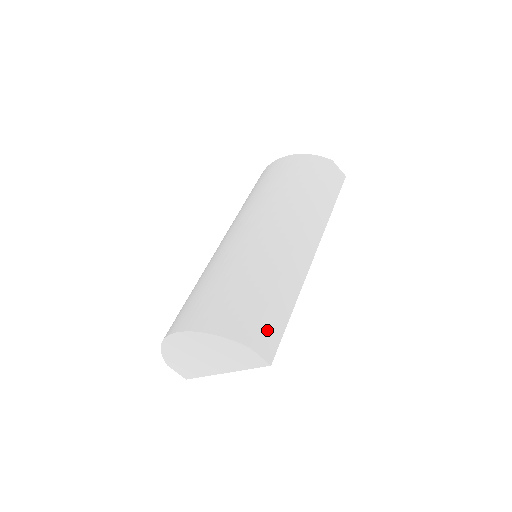
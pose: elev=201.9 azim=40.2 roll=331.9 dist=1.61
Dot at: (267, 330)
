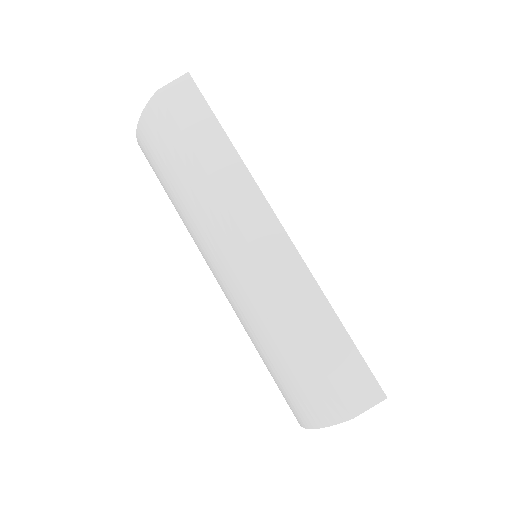
Dot at: (345, 379)
